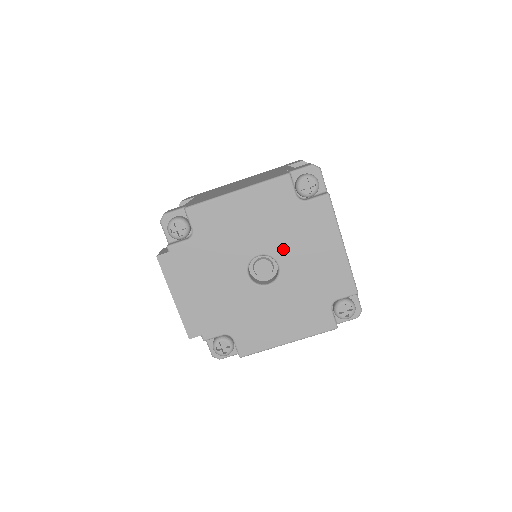
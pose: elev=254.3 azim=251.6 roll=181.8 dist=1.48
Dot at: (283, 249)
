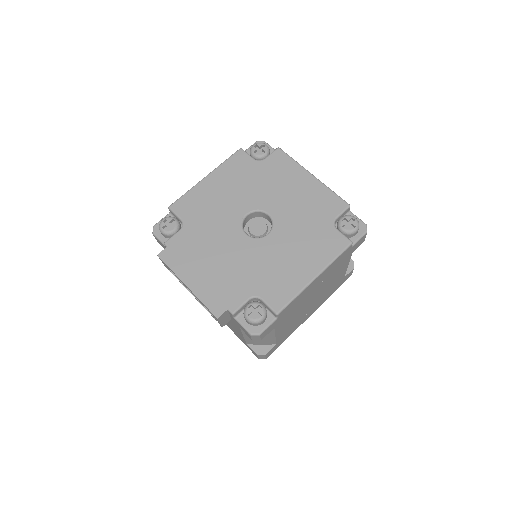
Dot at: (265, 200)
